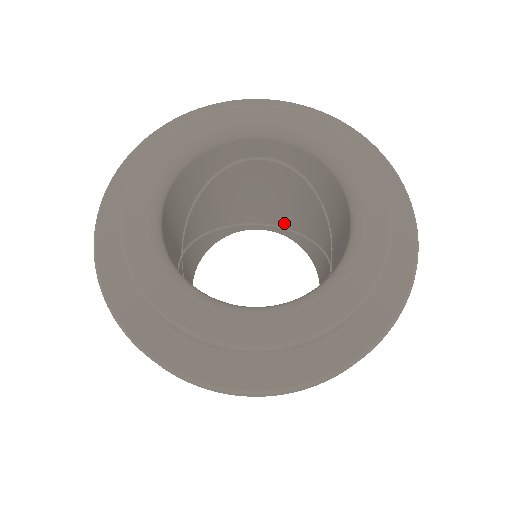
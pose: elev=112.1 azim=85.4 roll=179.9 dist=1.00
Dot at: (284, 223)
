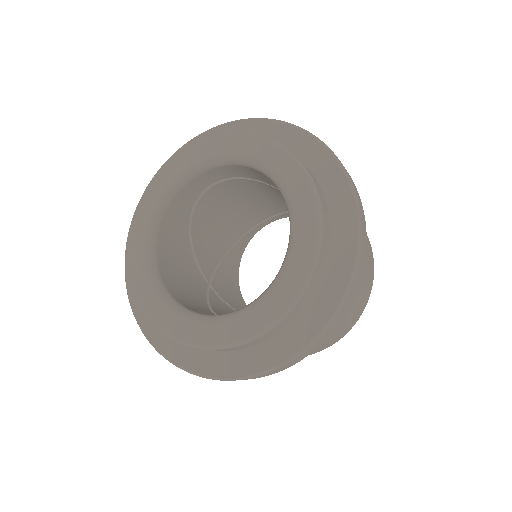
Dot at: (279, 210)
